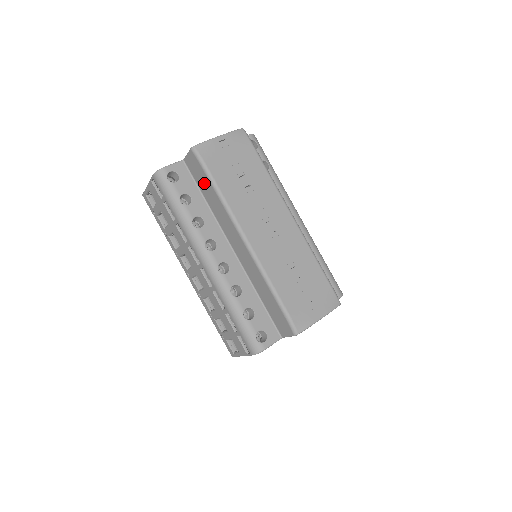
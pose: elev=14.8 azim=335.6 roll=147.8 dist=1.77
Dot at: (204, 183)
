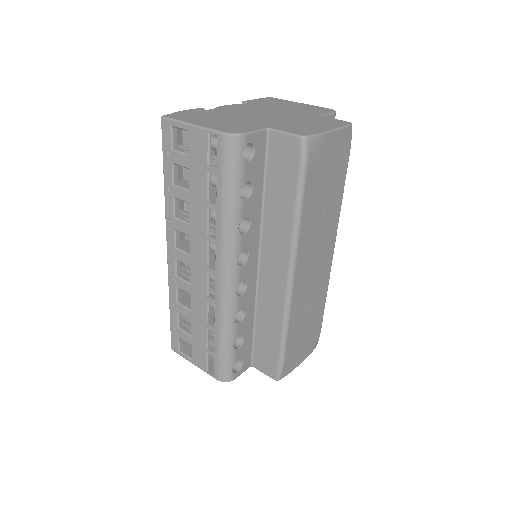
Dot at: (283, 184)
